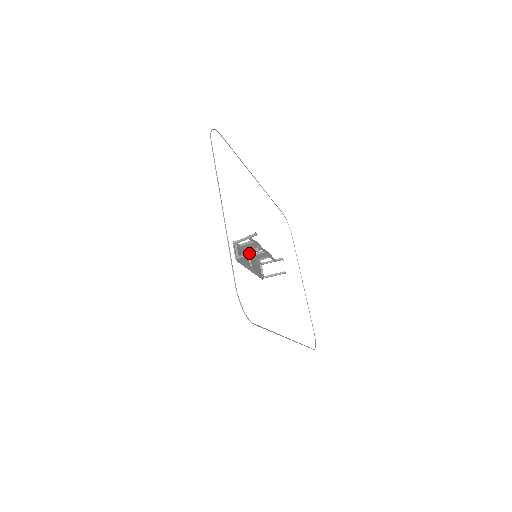
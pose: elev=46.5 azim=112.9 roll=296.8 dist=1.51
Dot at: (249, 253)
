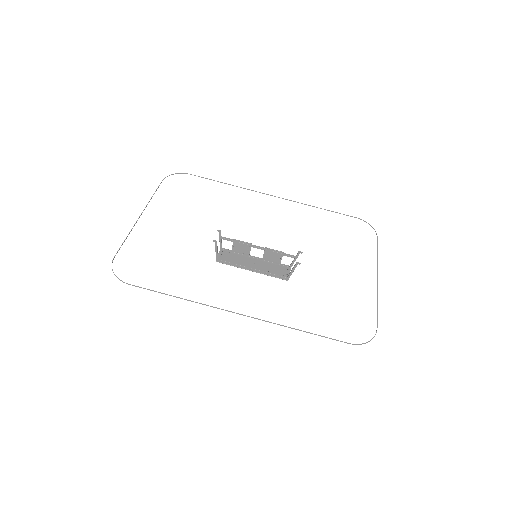
Dot at: (215, 249)
